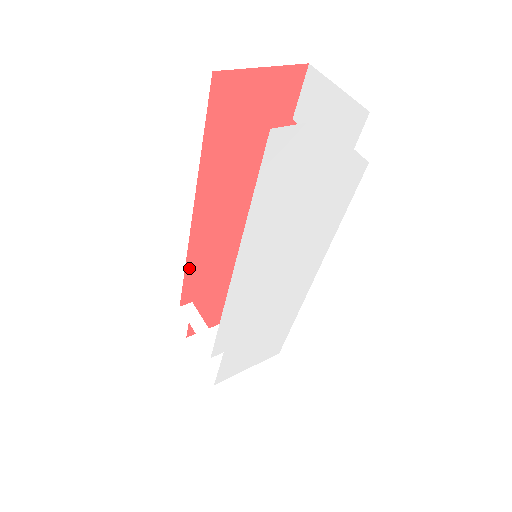
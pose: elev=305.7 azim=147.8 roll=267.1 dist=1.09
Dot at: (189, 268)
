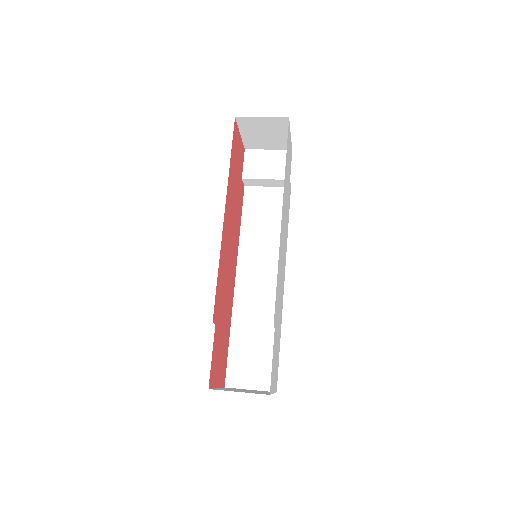
Dot at: (219, 271)
